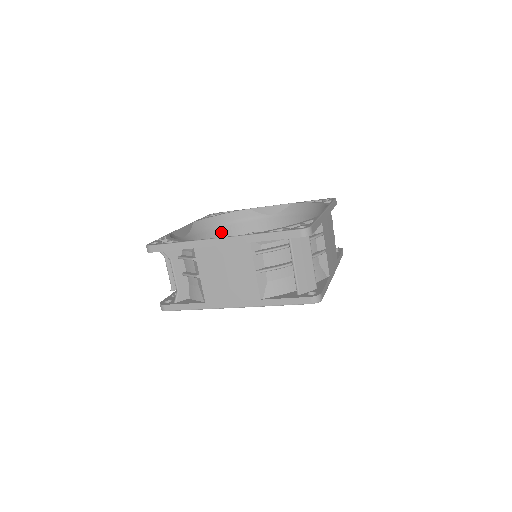
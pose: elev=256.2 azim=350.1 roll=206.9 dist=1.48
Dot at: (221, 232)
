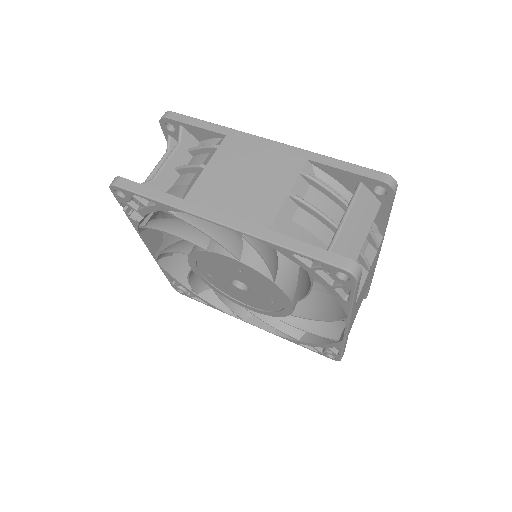
Dot at: occluded
